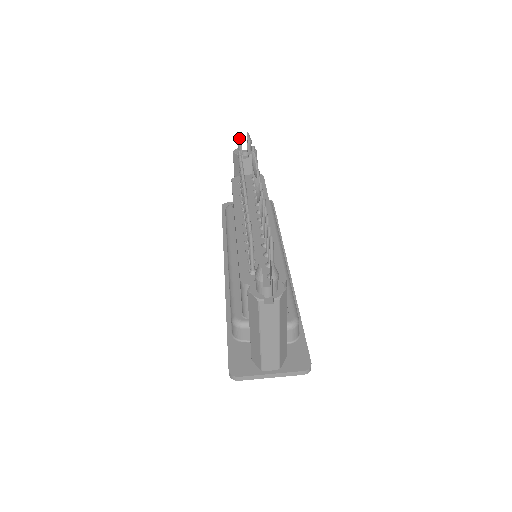
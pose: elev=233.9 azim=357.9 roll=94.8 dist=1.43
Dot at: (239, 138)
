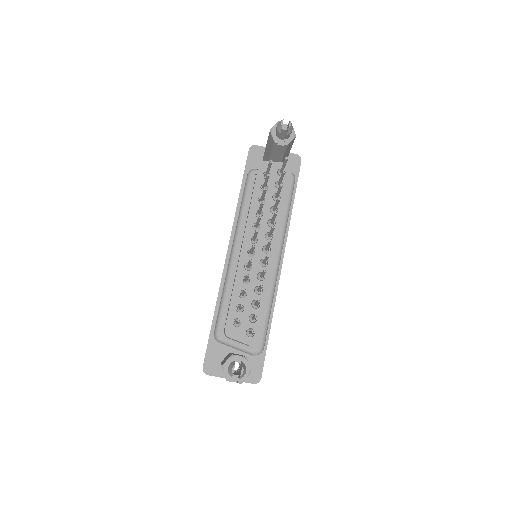
Dot at: (279, 127)
